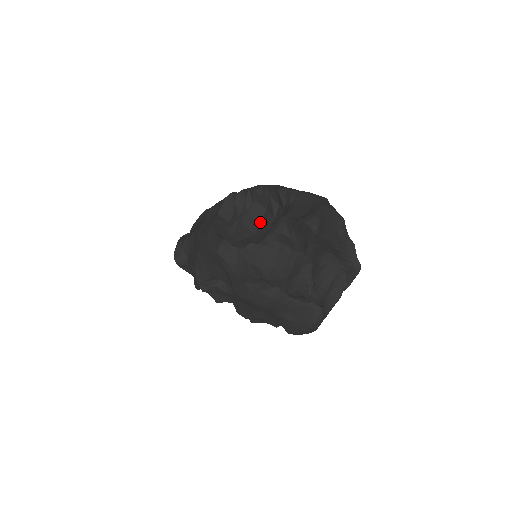
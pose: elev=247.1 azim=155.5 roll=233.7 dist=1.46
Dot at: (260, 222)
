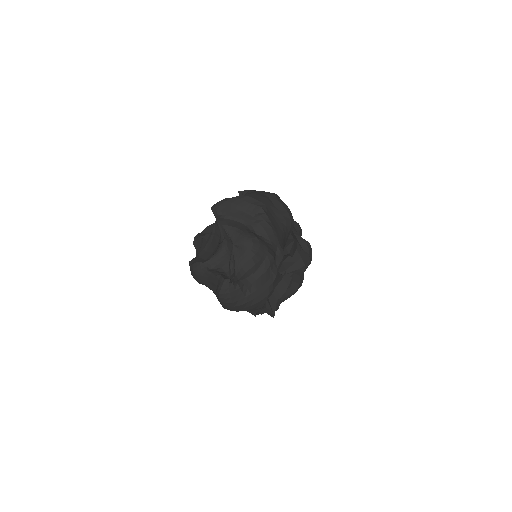
Dot at: occluded
